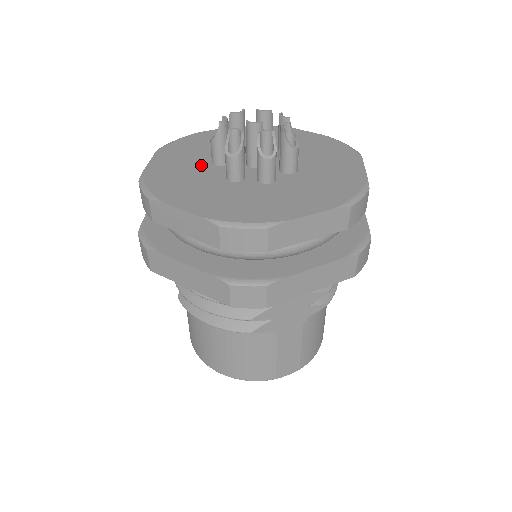
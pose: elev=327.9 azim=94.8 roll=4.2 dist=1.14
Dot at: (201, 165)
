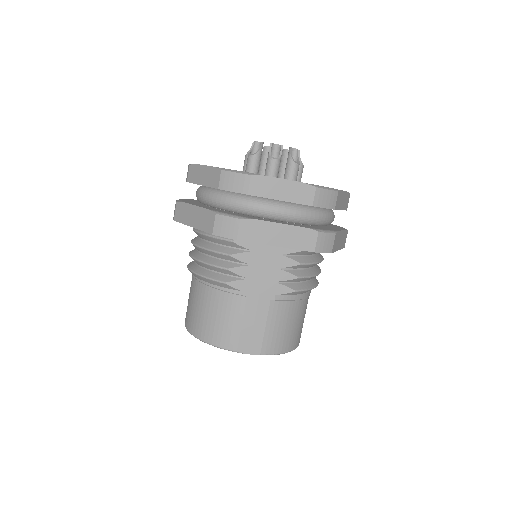
Dot at: occluded
